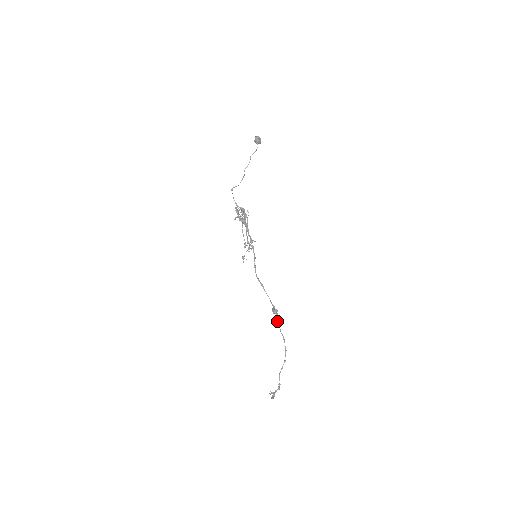
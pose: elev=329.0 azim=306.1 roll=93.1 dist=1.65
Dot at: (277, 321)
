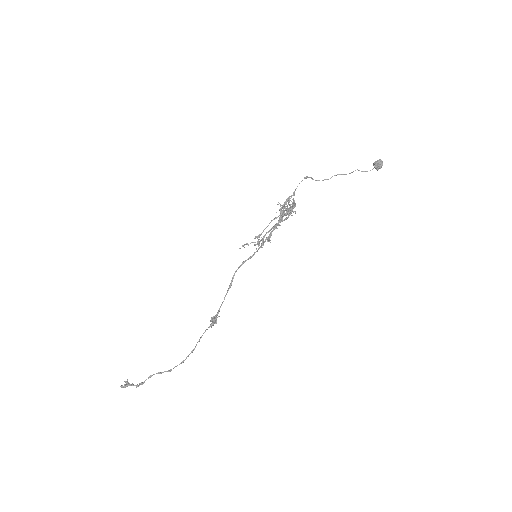
Dot at: occluded
